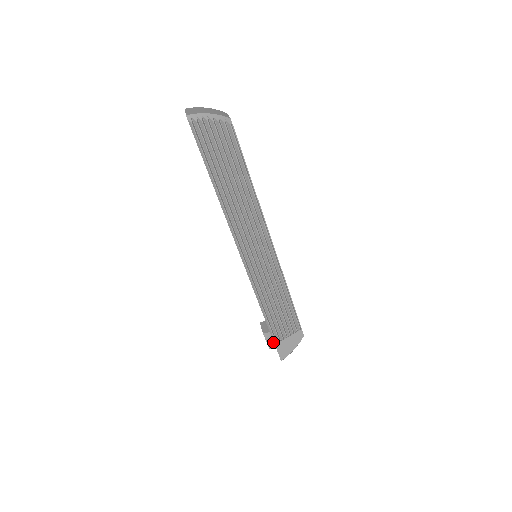
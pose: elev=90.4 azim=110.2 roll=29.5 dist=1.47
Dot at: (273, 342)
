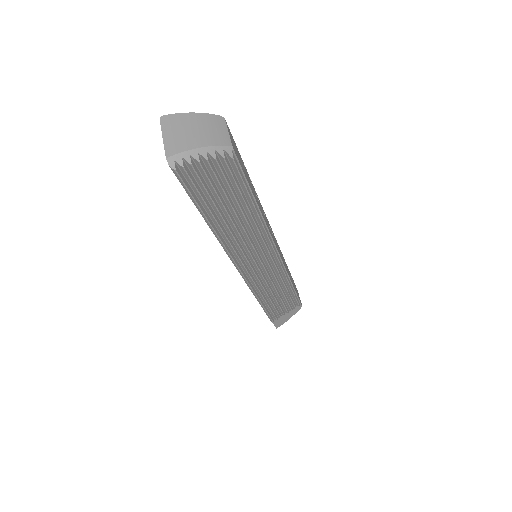
Dot at: occluded
